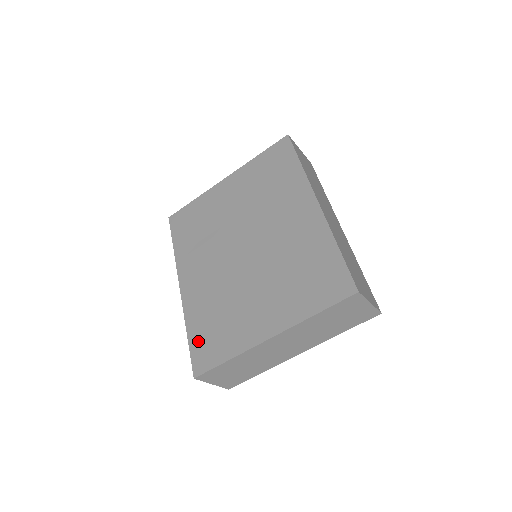
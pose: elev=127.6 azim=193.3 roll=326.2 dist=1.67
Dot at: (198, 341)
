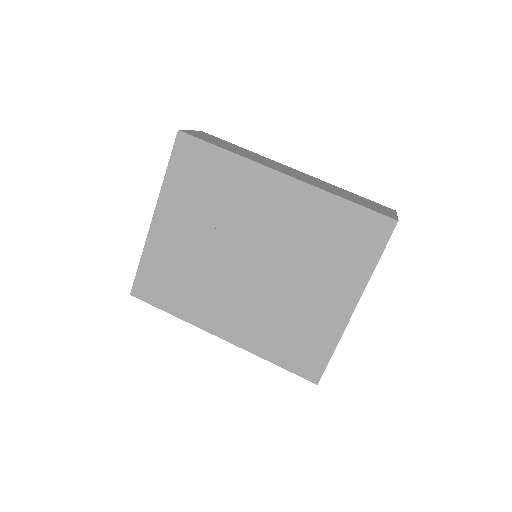
Dot at: (290, 360)
